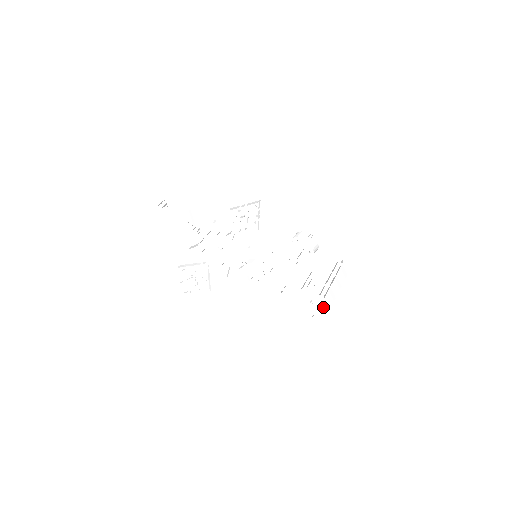
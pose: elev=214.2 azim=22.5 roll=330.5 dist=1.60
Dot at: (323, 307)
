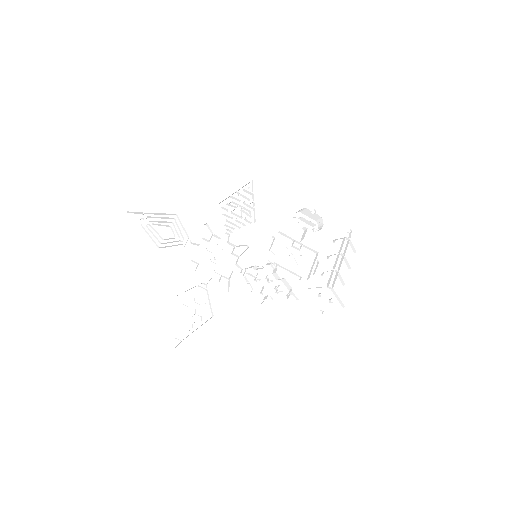
Dot at: (332, 297)
